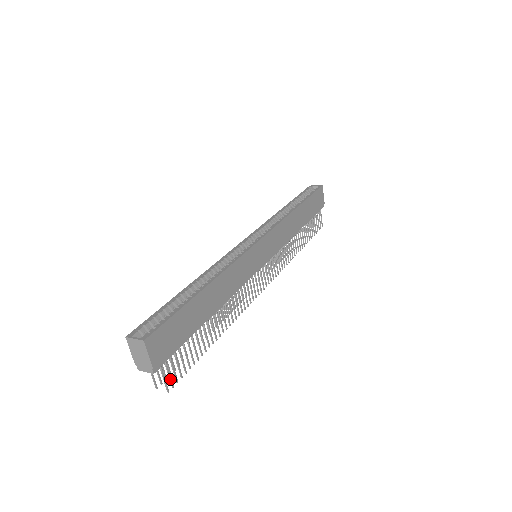
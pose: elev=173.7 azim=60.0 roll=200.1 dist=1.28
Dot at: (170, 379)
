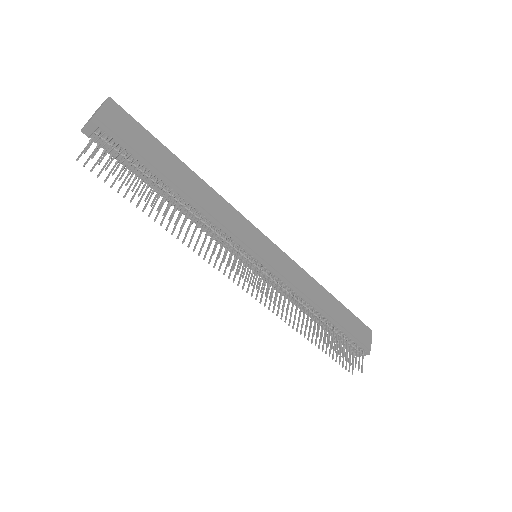
Dot at: (96, 150)
